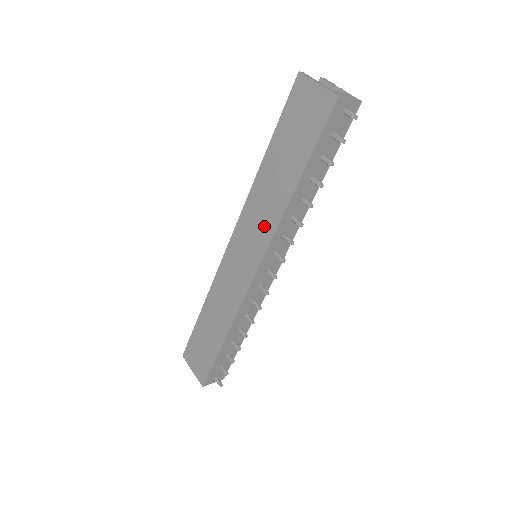
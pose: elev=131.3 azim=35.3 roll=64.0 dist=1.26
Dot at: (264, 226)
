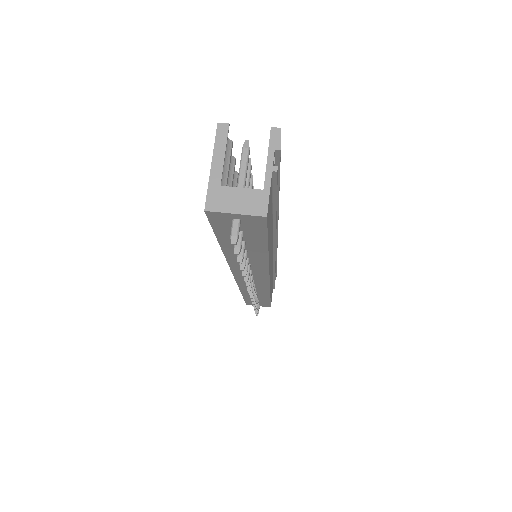
Dot at: occluded
